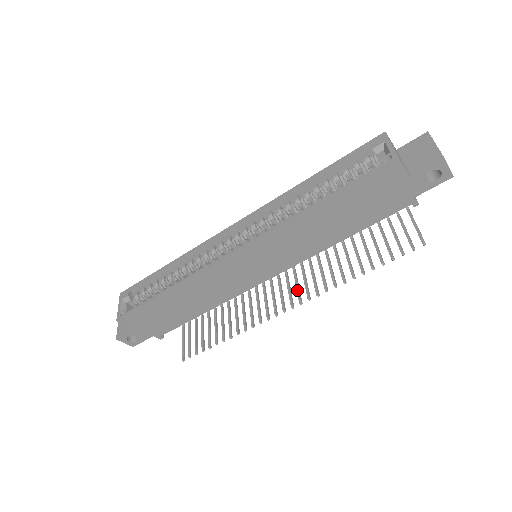
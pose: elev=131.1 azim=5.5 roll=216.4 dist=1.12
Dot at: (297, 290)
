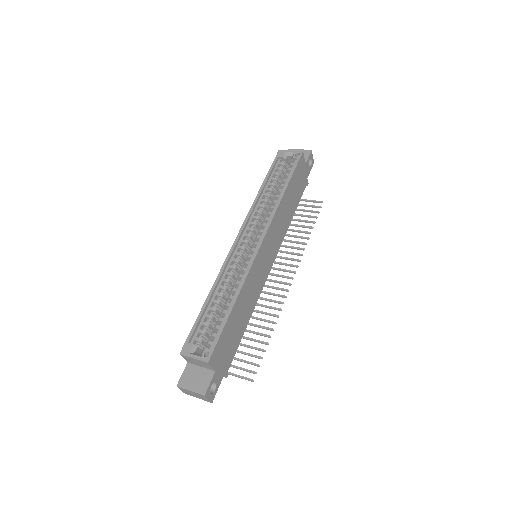
Dot at: (284, 270)
